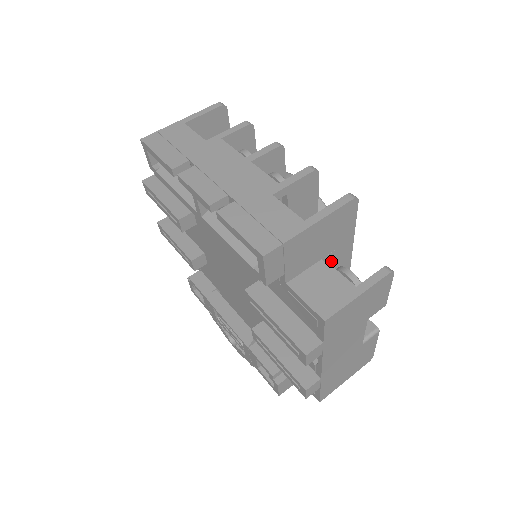
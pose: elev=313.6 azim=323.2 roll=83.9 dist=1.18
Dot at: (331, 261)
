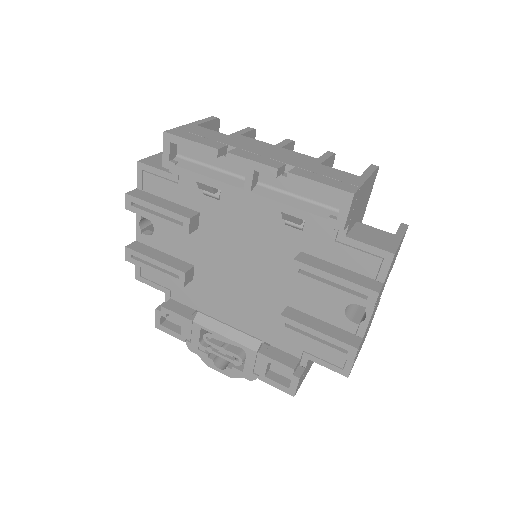
Dot at: occluded
